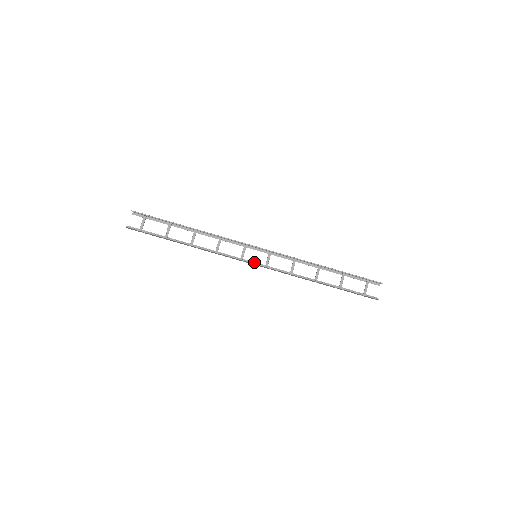
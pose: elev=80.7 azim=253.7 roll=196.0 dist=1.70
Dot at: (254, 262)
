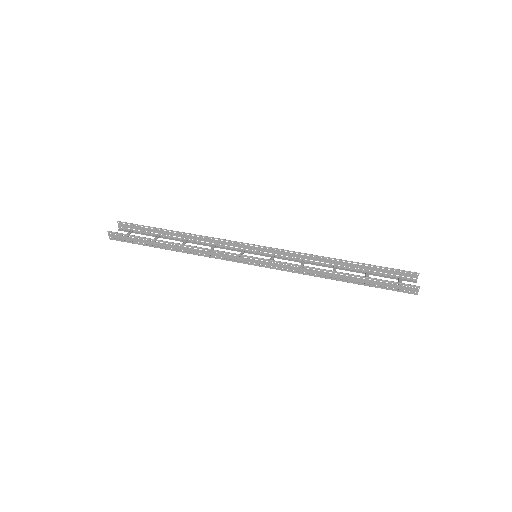
Dot at: occluded
